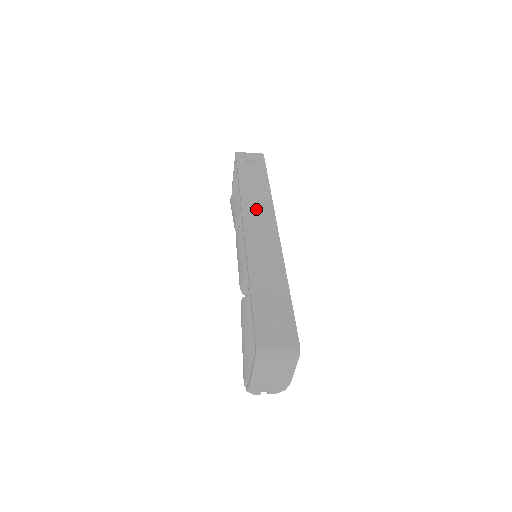
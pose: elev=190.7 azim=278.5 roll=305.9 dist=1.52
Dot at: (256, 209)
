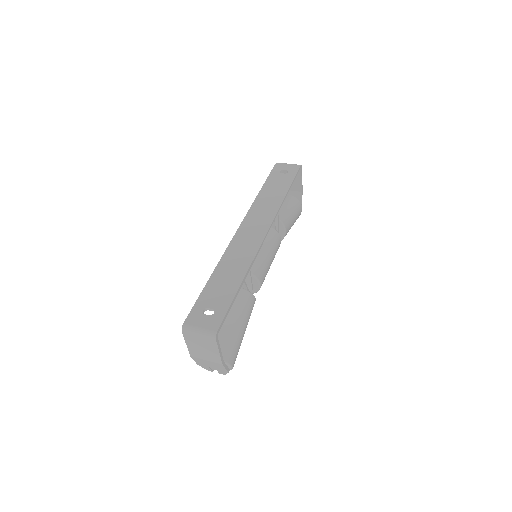
Dot at: (259, 214)
